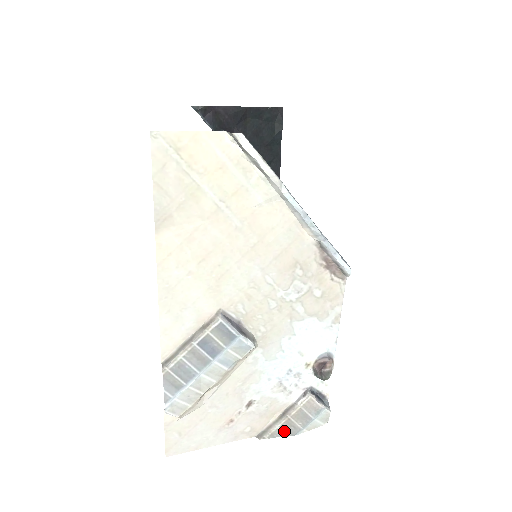
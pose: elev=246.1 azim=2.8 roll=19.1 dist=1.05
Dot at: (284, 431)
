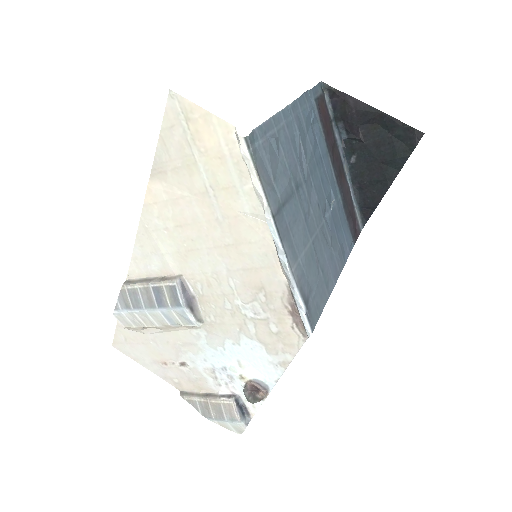
Dot at: (200, 407)
